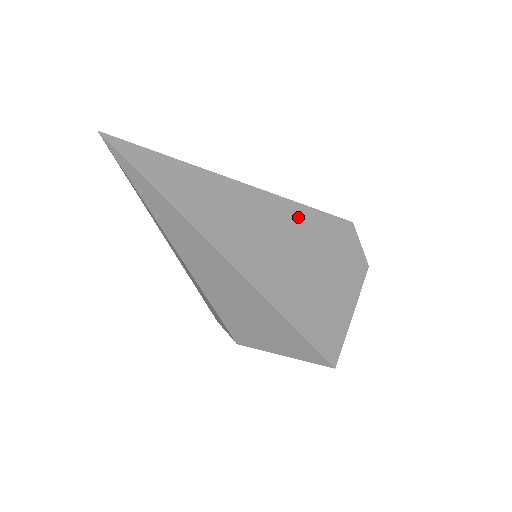
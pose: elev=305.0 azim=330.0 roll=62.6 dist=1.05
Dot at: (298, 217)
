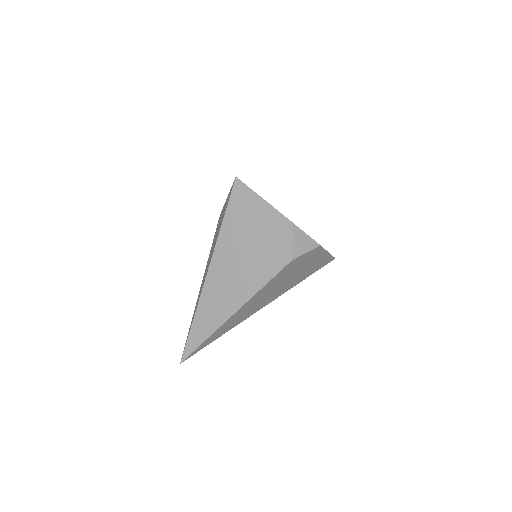
Dot at: (262, 292)
